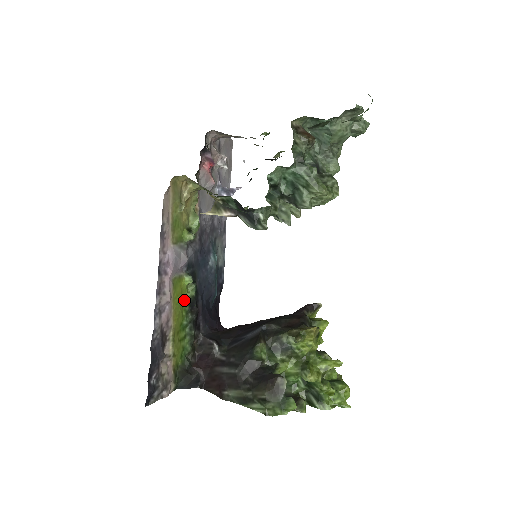
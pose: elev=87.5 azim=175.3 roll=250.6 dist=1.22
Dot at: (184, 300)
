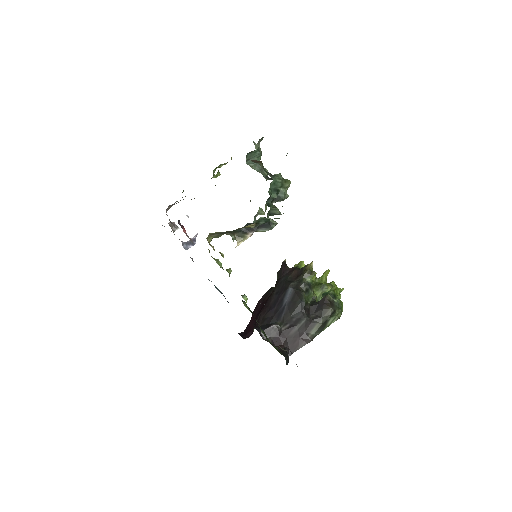
Dot at: occluded
